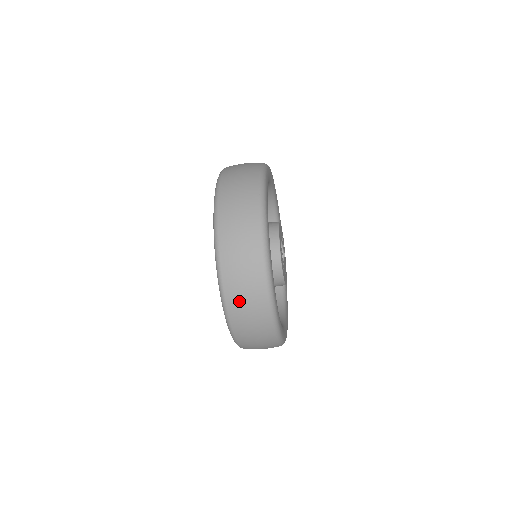
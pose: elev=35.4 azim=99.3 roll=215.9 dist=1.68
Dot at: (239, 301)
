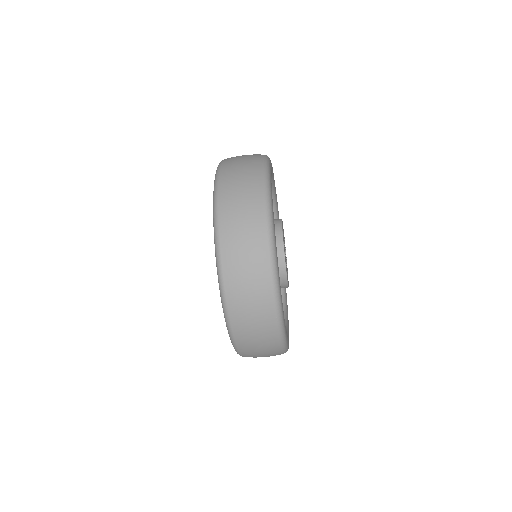
Dot at: (233, 178)
